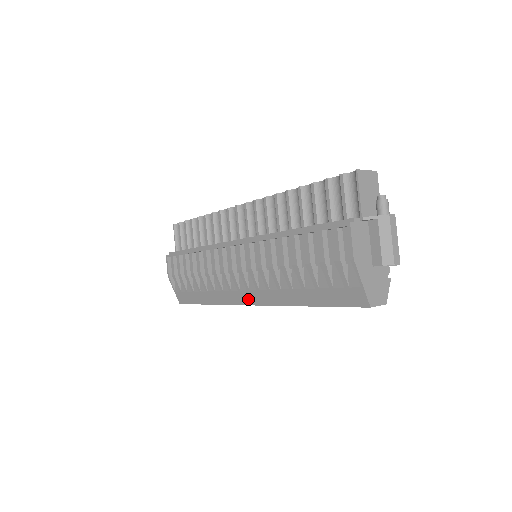
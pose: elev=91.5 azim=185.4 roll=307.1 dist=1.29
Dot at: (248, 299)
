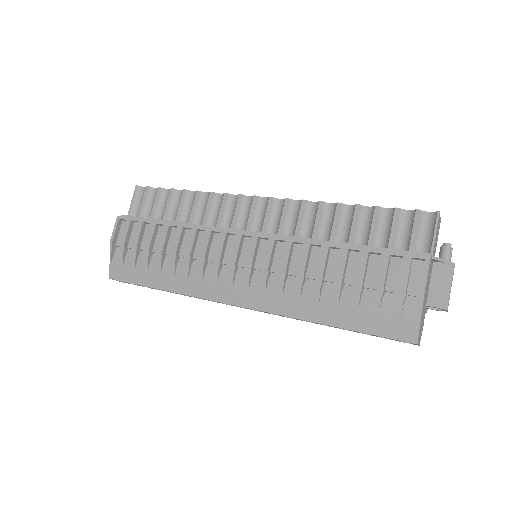
Dot at: (240, 299)
